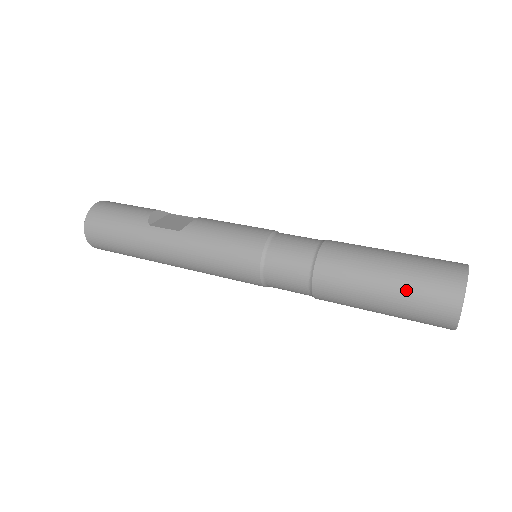
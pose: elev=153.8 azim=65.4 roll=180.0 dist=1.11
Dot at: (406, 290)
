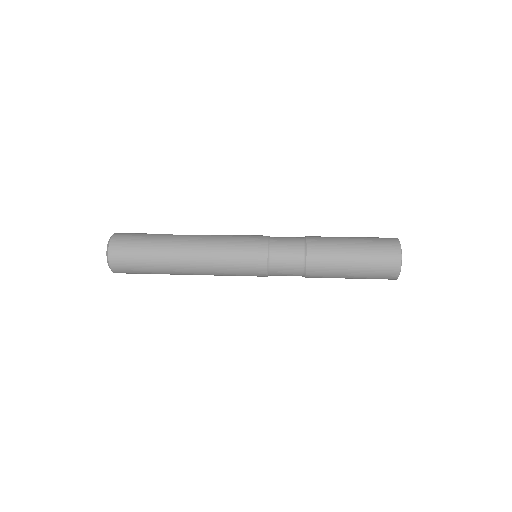
Dot at: (367, 243)
